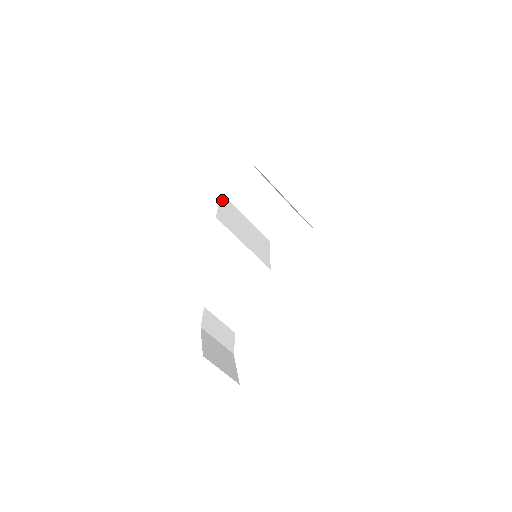
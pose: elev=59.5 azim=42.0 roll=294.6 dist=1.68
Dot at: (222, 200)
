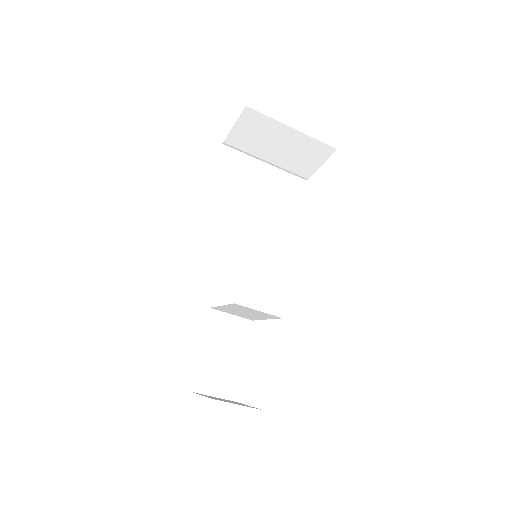
Dot at: (222, 160)
